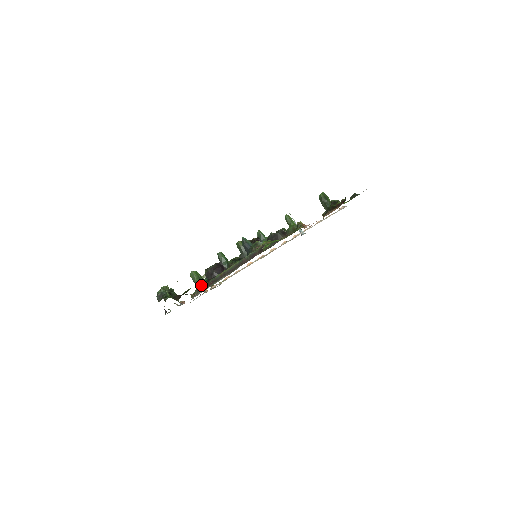
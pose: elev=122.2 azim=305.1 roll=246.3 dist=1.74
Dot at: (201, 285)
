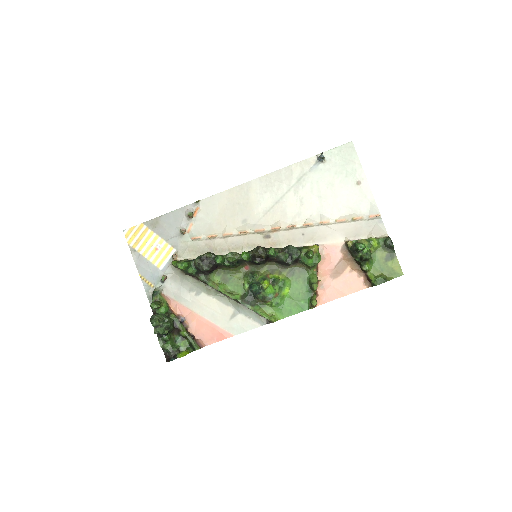
Dot at: (188, 273)
